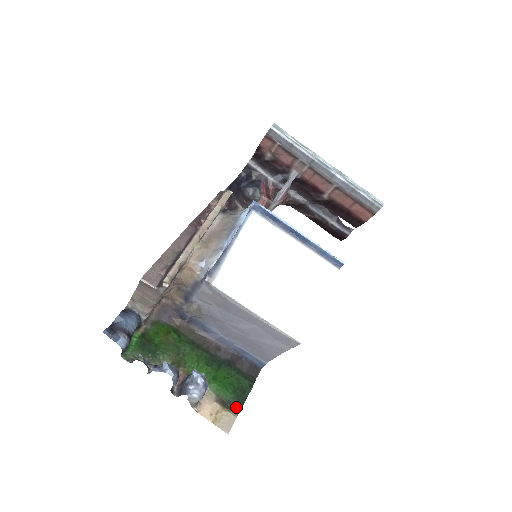
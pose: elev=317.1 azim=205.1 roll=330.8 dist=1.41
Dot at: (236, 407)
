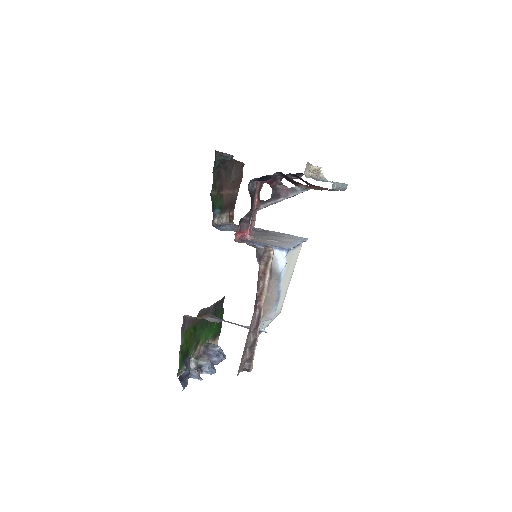
Dot at: (219, 333)
